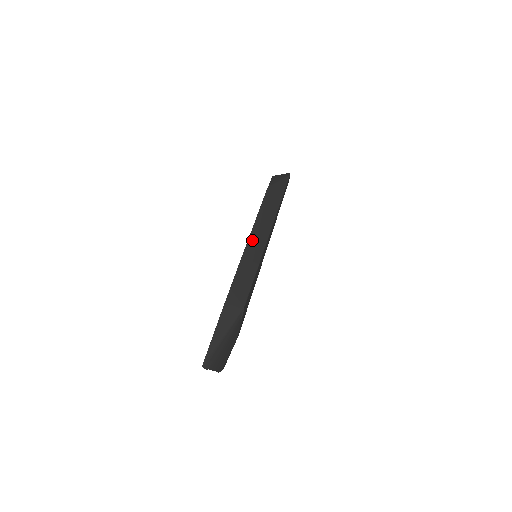
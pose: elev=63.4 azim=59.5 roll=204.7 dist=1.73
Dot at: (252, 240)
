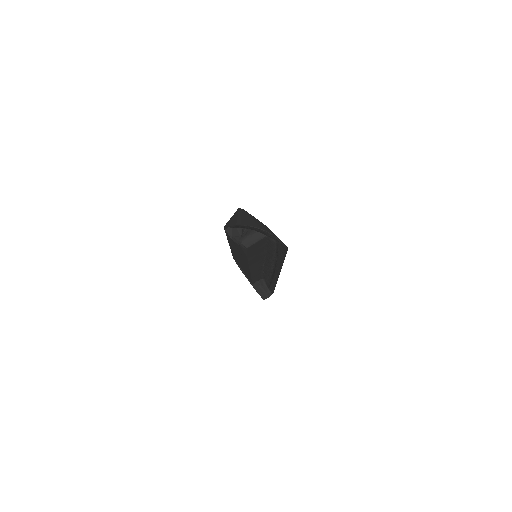
Dot at: occluded
